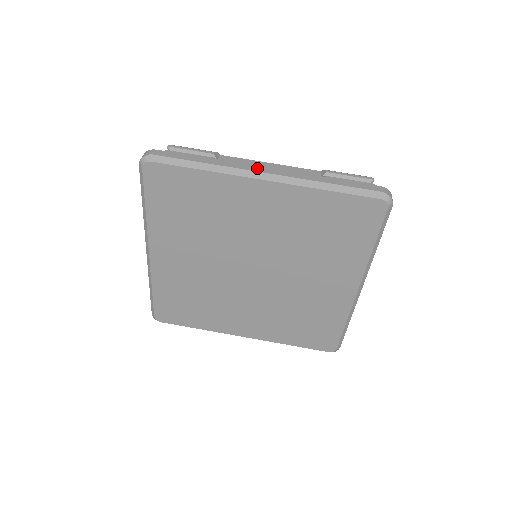
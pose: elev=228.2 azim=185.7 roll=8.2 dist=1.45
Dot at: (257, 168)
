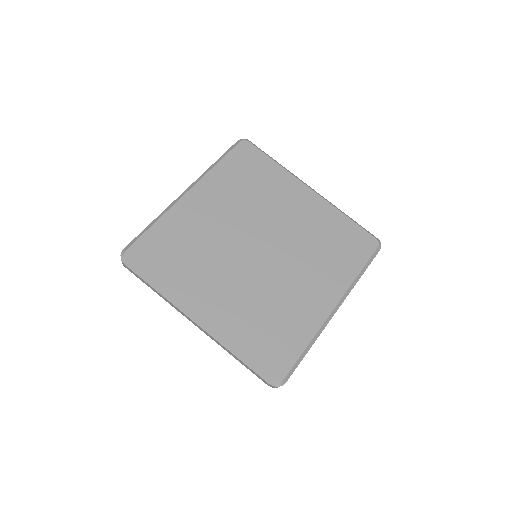
Dot at: occluded
